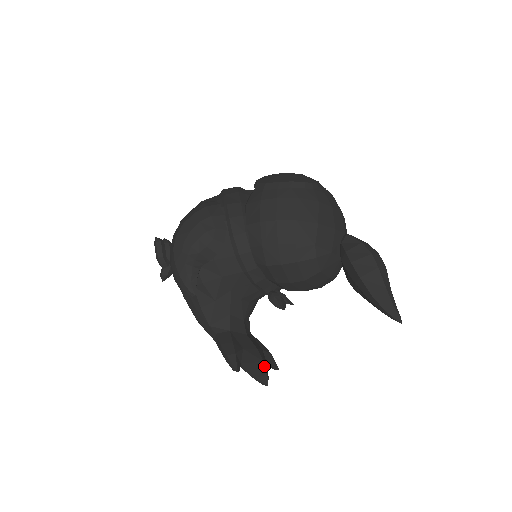
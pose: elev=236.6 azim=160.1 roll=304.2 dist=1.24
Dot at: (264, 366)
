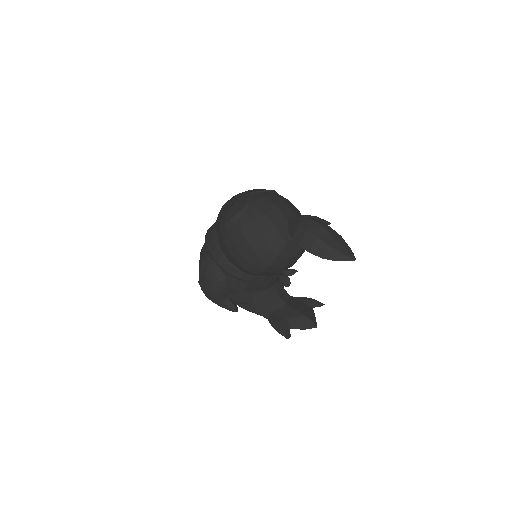
Dot at: (307, 318)
